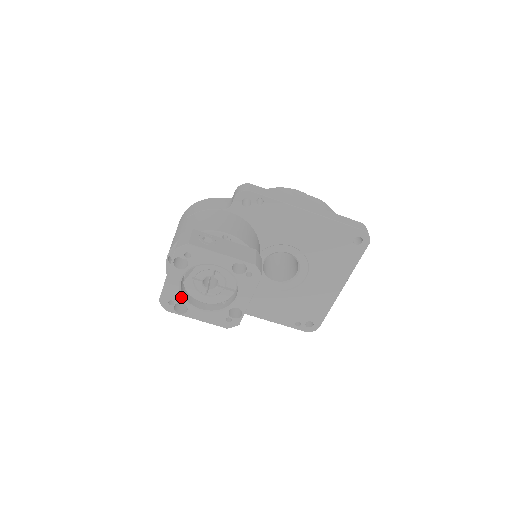
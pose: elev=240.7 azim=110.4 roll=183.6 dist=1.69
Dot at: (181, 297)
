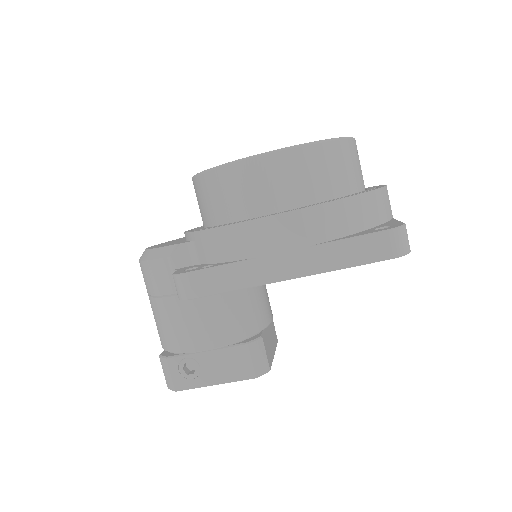
Dot at: occluded
